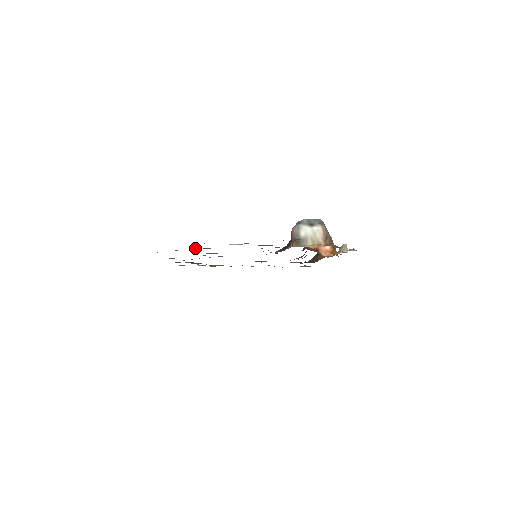
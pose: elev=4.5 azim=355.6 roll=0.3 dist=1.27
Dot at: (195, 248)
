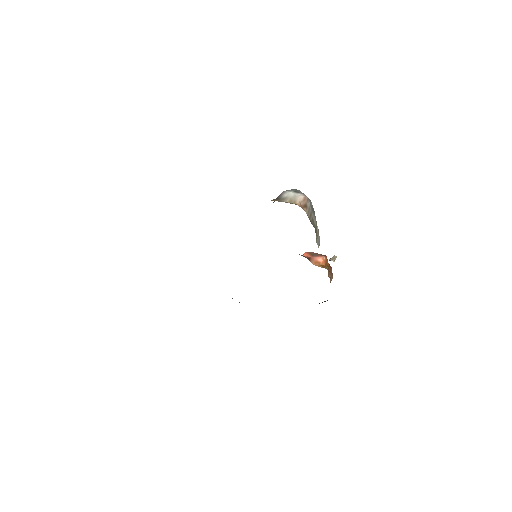
Dot at: occluded
